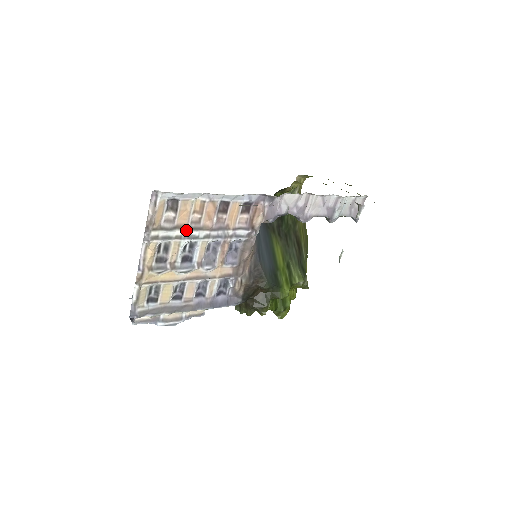
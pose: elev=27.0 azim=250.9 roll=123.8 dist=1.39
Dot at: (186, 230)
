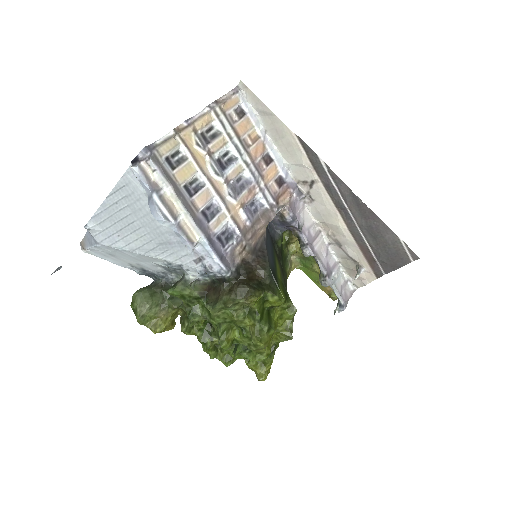
Dot at: (237, 139)
